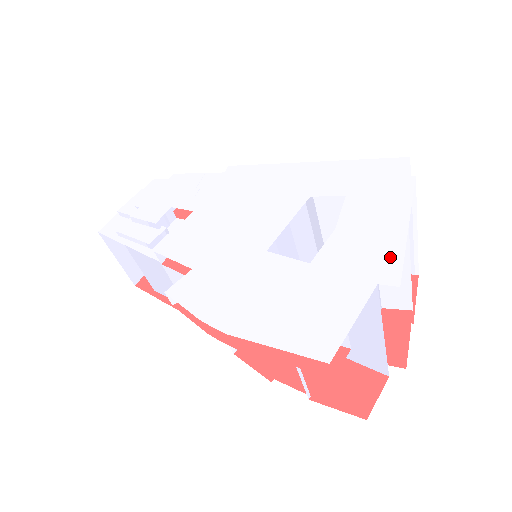
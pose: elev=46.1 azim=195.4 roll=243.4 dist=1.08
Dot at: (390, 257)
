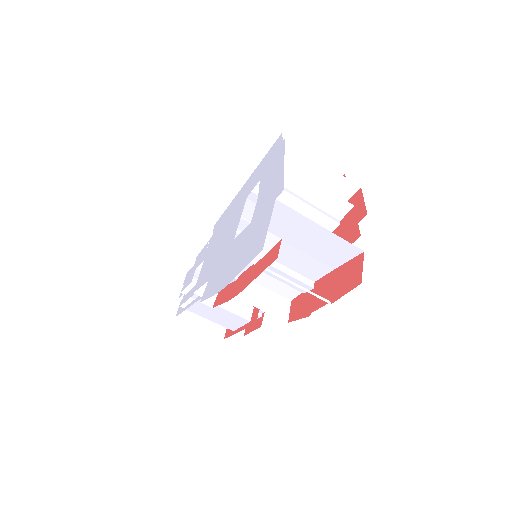
Dot at: (279, 183)
